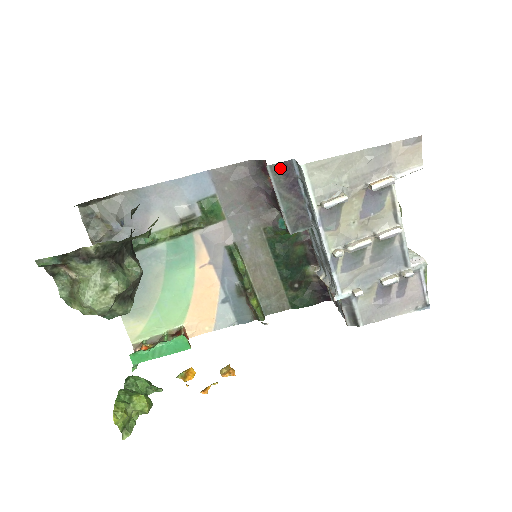
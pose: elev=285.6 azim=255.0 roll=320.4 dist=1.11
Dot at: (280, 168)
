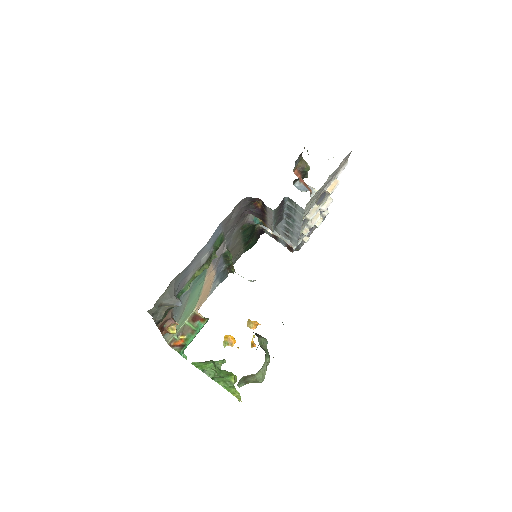
Dot at: (279, 206)
